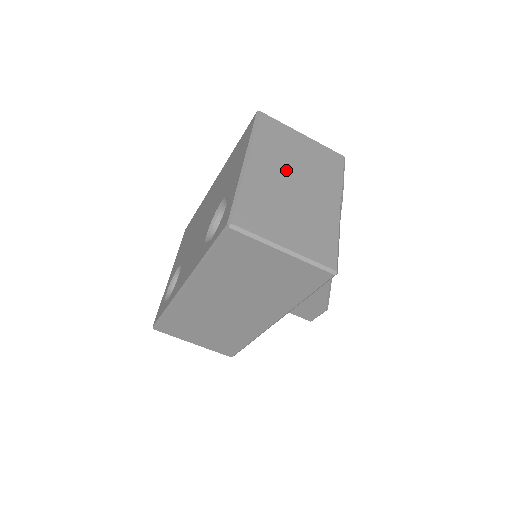
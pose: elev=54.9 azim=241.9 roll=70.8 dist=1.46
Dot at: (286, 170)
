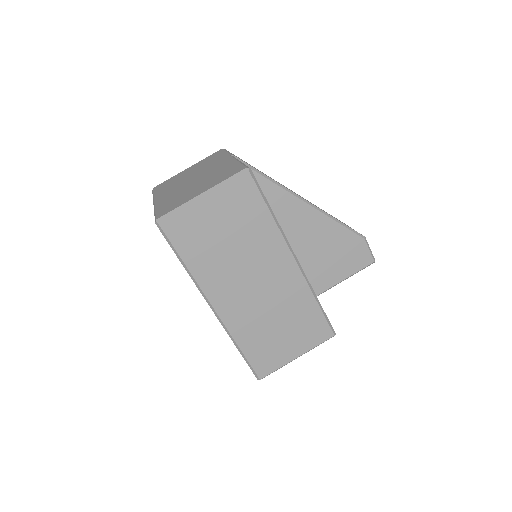
Dot at: (183, 182)
